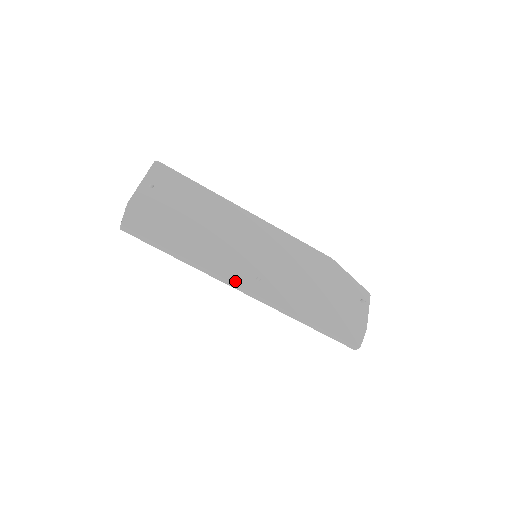
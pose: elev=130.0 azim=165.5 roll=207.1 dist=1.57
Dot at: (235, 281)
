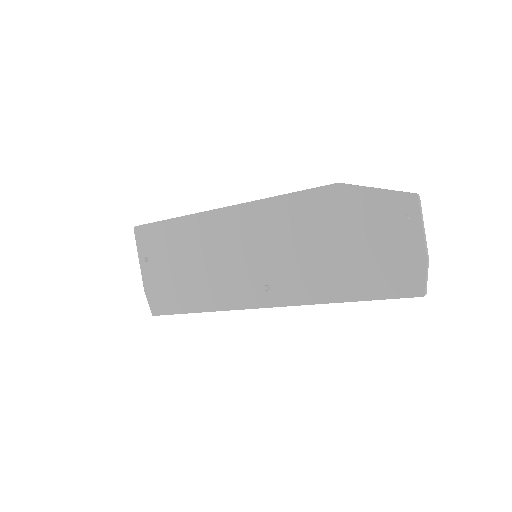
Dot at: (249, 306)
